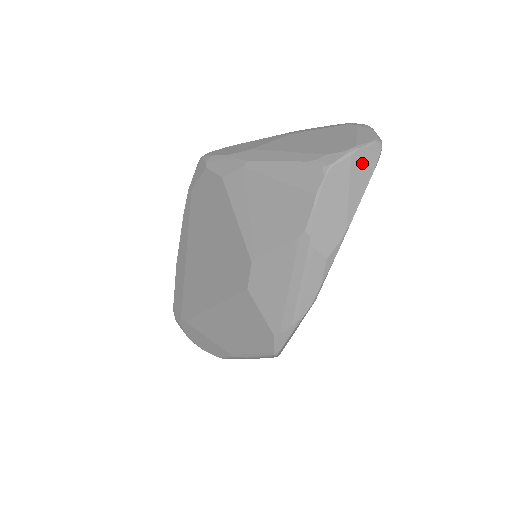
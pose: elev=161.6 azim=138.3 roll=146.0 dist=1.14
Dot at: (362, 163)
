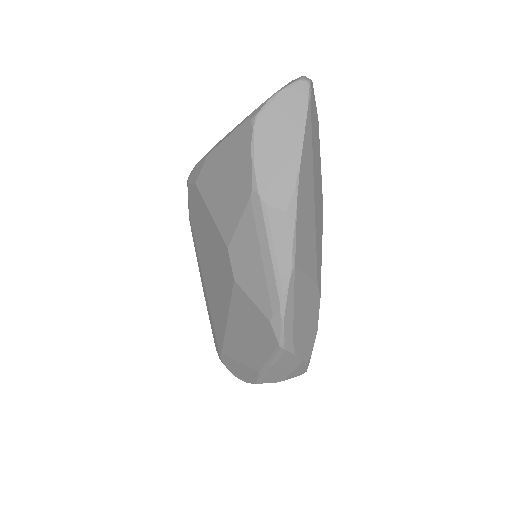
Dot at: (290, 104)
